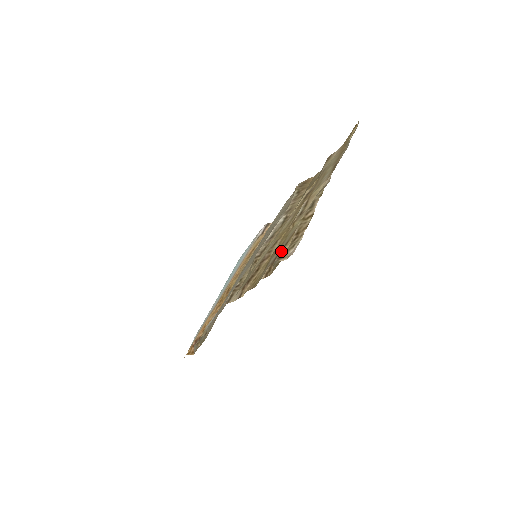
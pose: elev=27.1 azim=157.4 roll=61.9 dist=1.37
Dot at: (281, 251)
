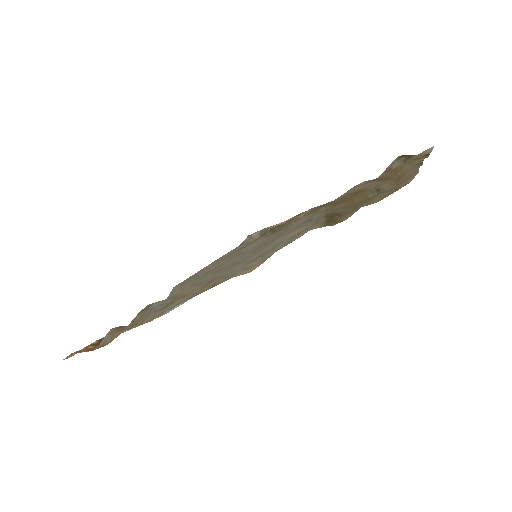
Dot at: occluded
